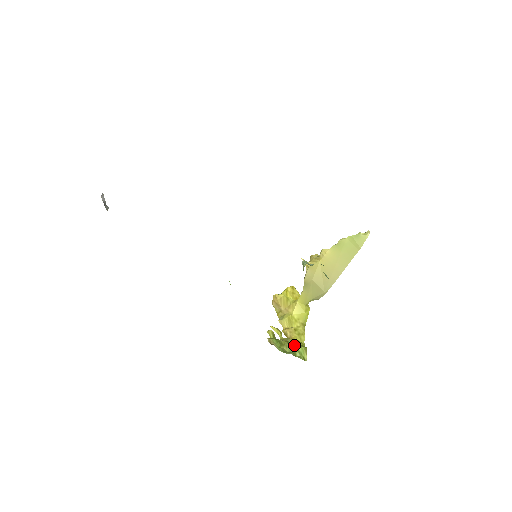
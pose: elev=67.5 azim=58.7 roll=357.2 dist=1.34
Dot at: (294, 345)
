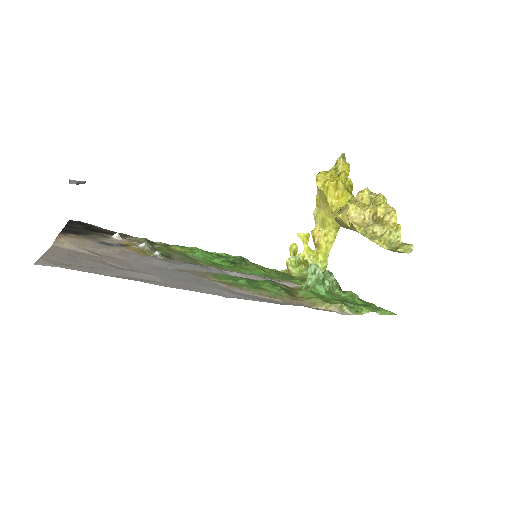
Dot at: occluded
